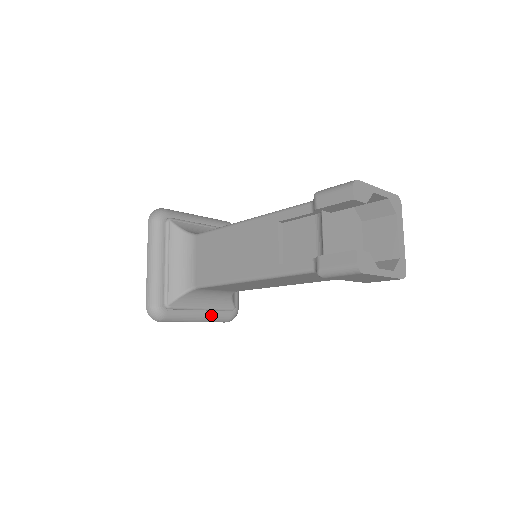
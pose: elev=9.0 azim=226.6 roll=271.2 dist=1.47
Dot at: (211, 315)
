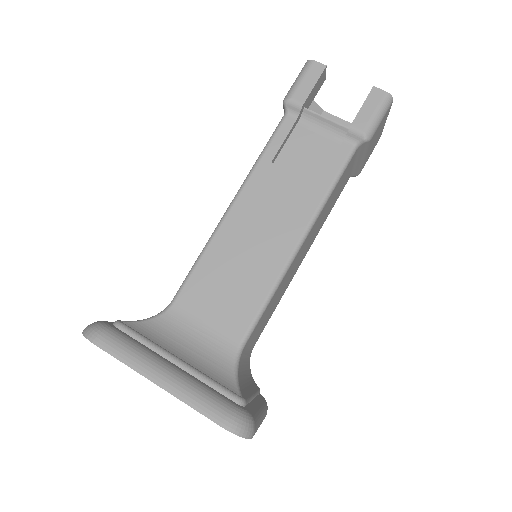
Dot at: (260, 403)
